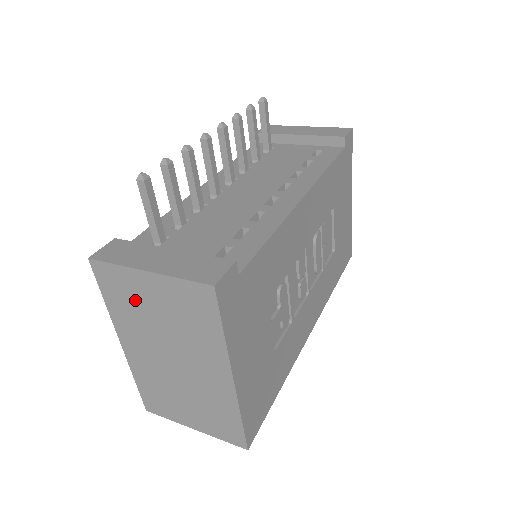
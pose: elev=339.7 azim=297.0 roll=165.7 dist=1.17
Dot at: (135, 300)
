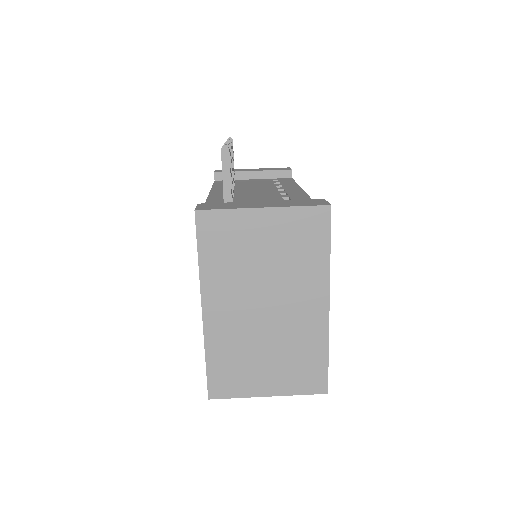
Dot at: (240, 245)
